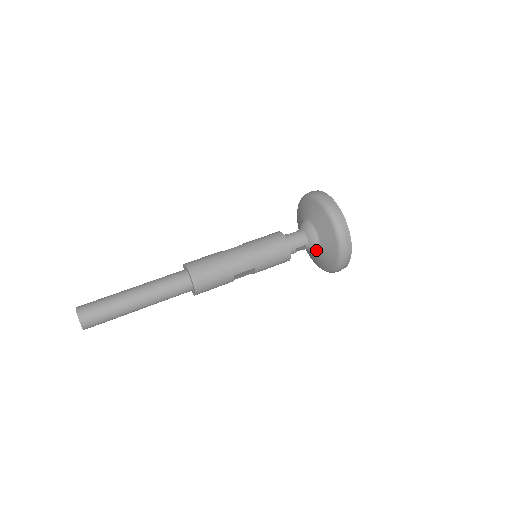
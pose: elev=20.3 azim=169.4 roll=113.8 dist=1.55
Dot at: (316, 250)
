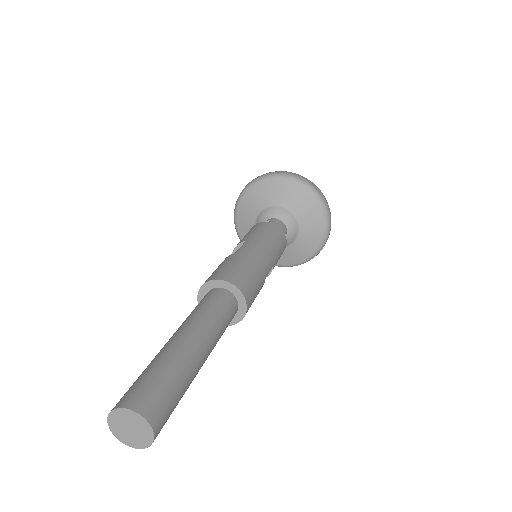
Dot at: (294, 237)
